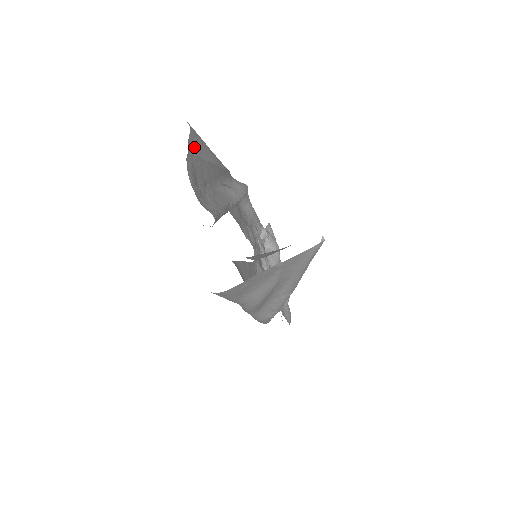
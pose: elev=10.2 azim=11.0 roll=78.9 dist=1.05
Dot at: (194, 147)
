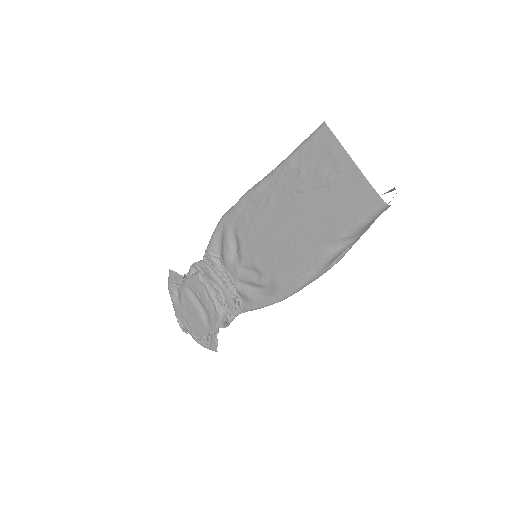
Dot at: (325, 139)
